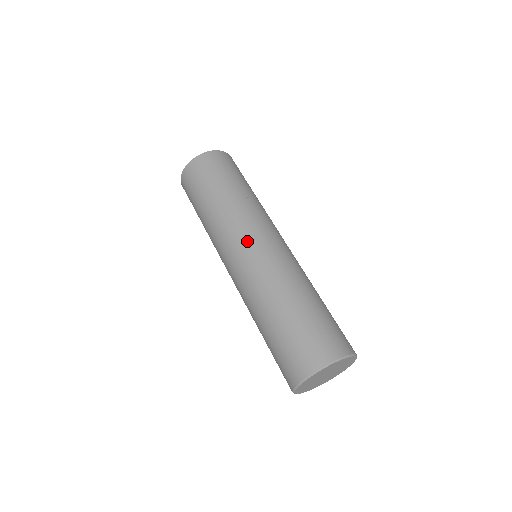
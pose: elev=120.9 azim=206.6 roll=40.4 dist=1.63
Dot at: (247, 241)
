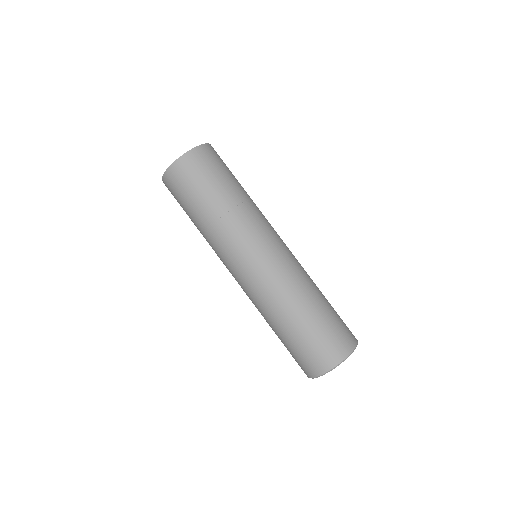
Dot at: (247, 259)
